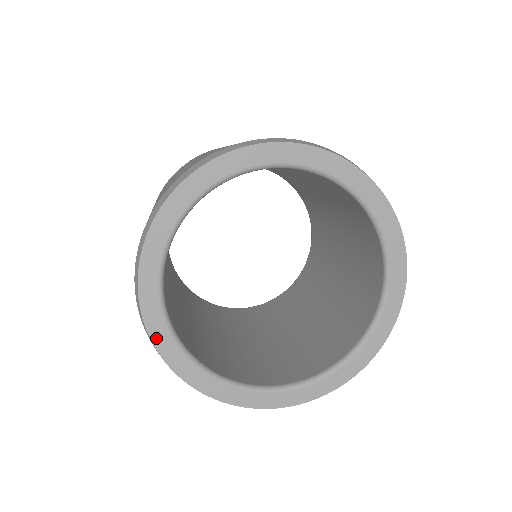
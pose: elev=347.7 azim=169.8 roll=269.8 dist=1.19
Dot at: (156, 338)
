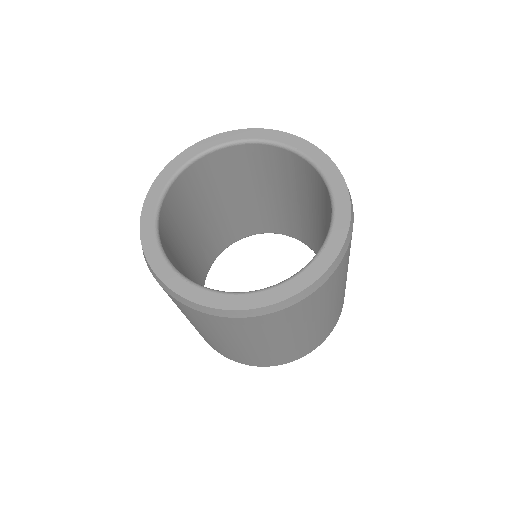
Dot at: (160, 178)
